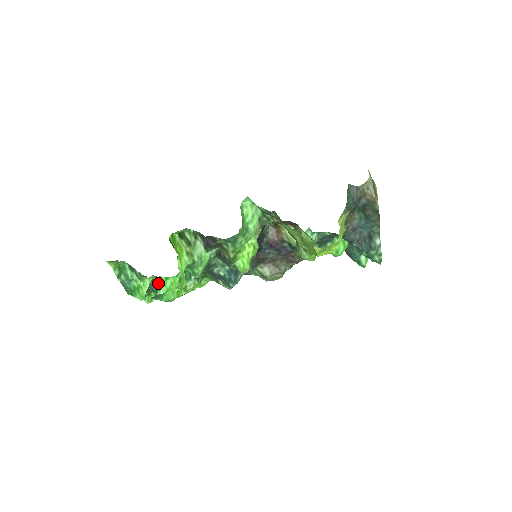
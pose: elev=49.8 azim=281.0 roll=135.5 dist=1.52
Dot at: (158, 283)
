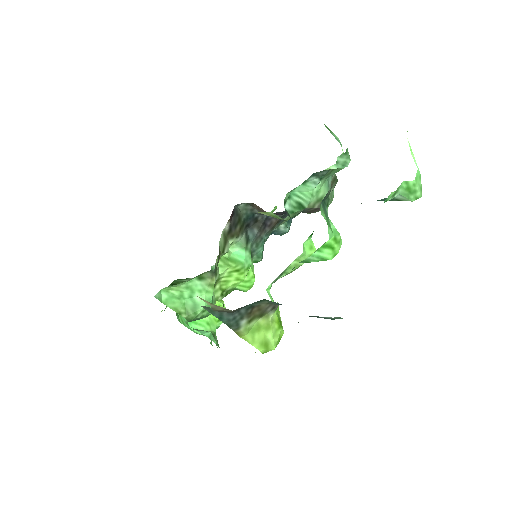
Dot at: occluded
